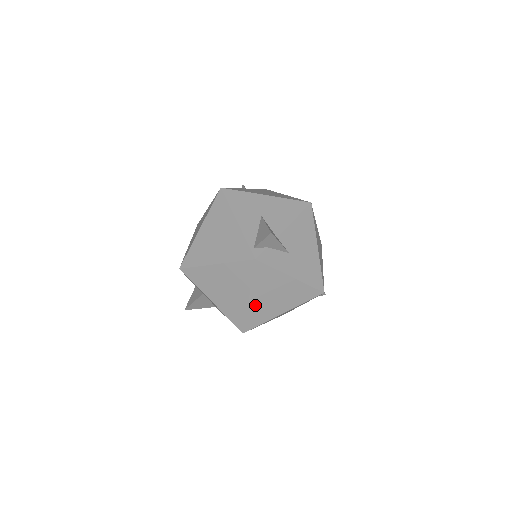
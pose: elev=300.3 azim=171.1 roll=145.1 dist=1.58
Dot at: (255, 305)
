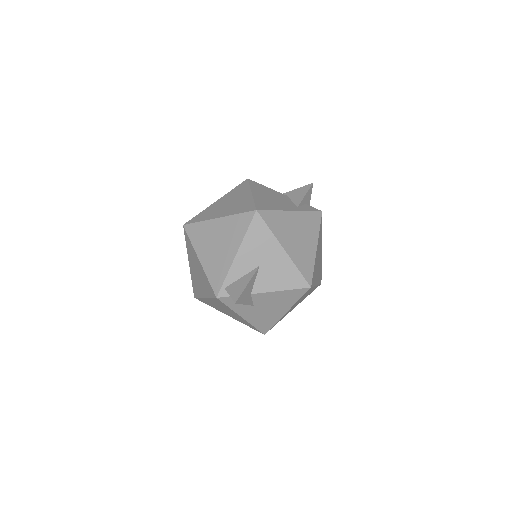
Dot at: (208, 301)
